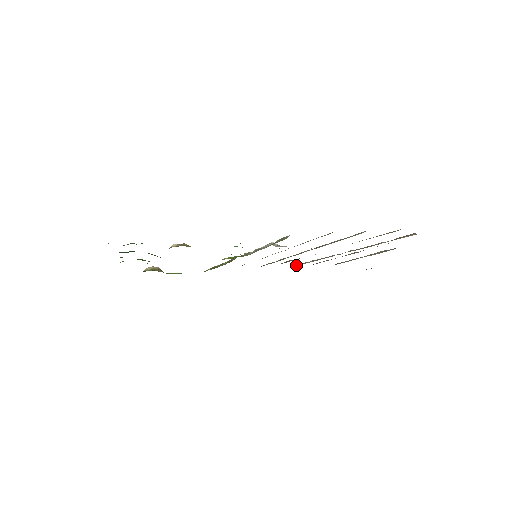
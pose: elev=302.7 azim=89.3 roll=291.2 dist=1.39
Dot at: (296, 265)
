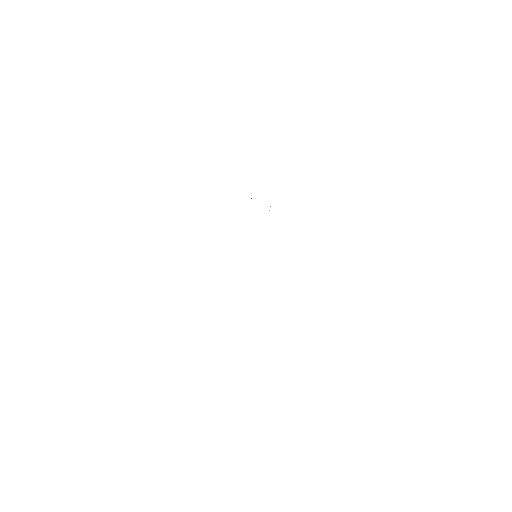
Dot at: occluded
